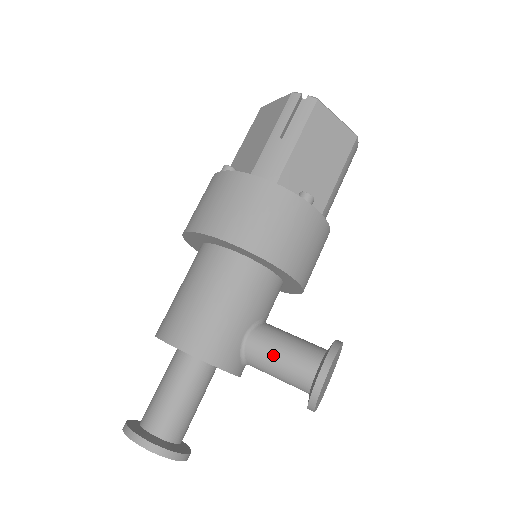
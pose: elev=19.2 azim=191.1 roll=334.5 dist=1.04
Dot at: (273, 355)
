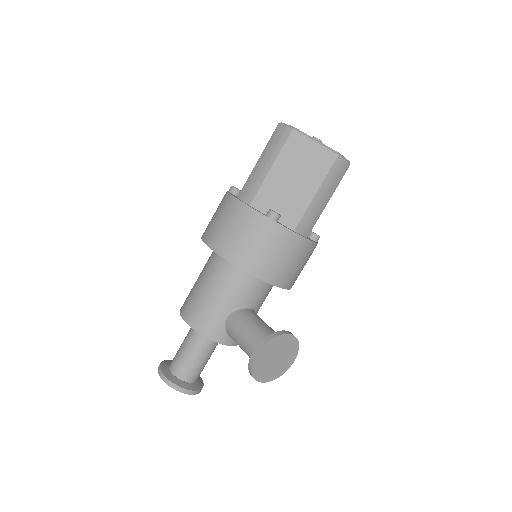
Dot at: (238, 334)
